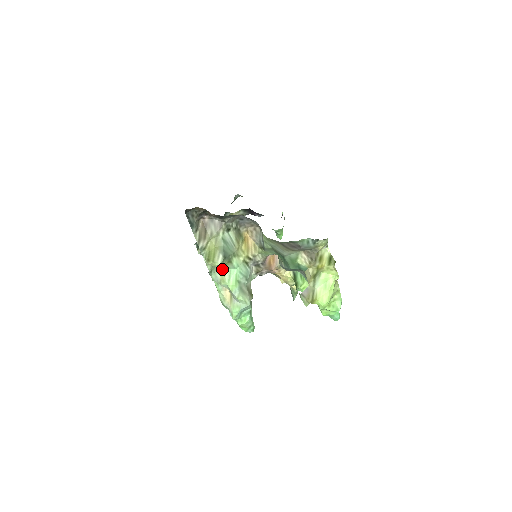
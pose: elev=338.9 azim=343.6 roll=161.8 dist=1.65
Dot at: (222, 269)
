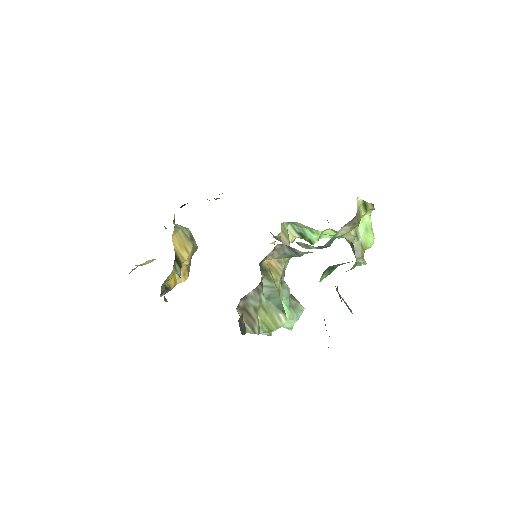
Dot at: occluded
